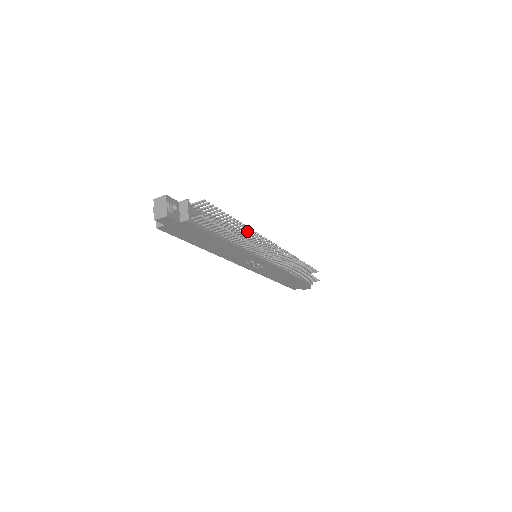
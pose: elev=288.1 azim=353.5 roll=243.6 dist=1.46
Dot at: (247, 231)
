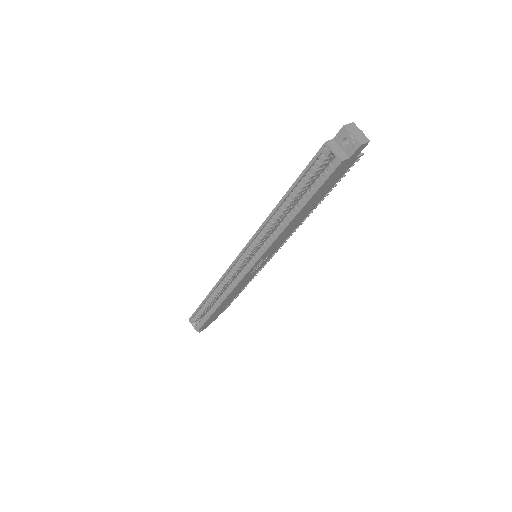
Dot at: occluded
